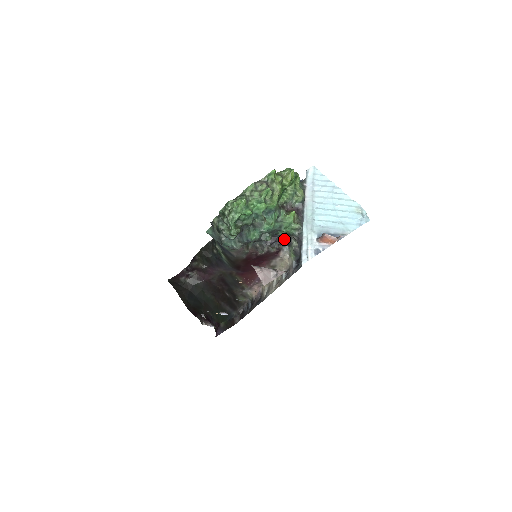
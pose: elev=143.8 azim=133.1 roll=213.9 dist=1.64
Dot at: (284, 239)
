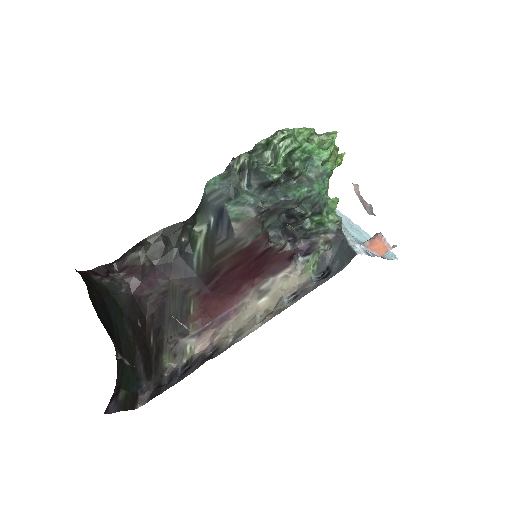
Dot at: (303, 243)
